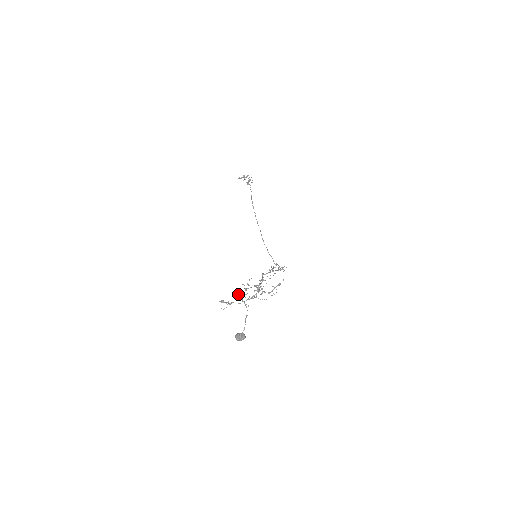
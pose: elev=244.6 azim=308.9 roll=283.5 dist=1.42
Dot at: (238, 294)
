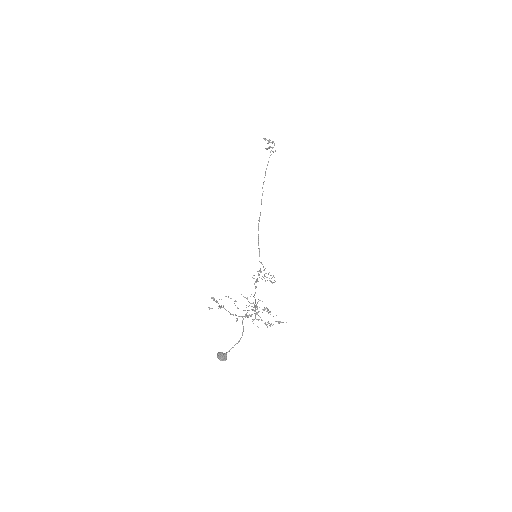
Dot at: (230, 298)
